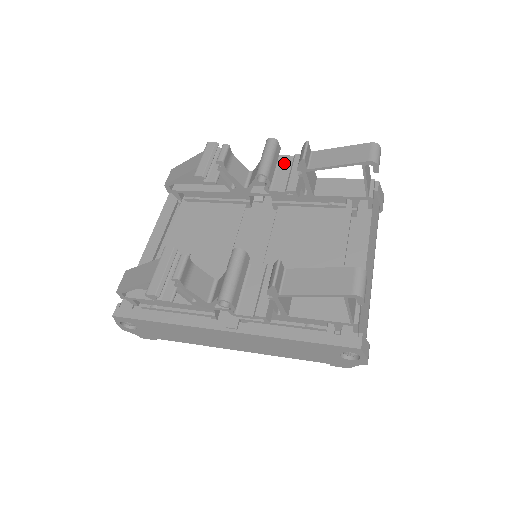
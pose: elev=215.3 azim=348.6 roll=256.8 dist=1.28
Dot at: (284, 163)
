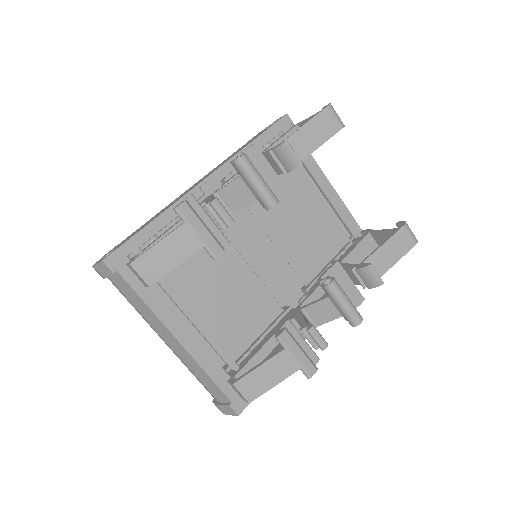
Dot at: occluded
